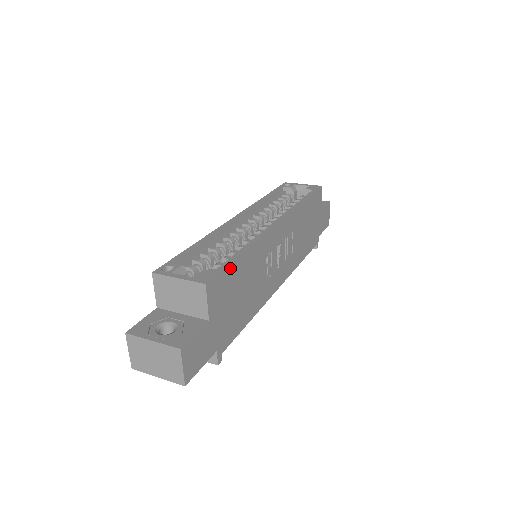
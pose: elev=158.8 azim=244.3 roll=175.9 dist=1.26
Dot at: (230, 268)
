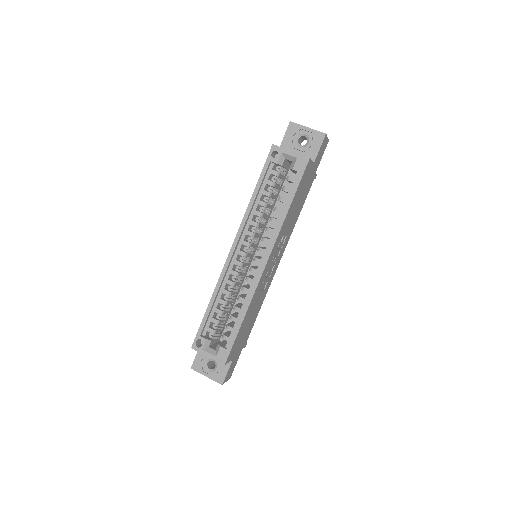
Dot at: (236, 338)
